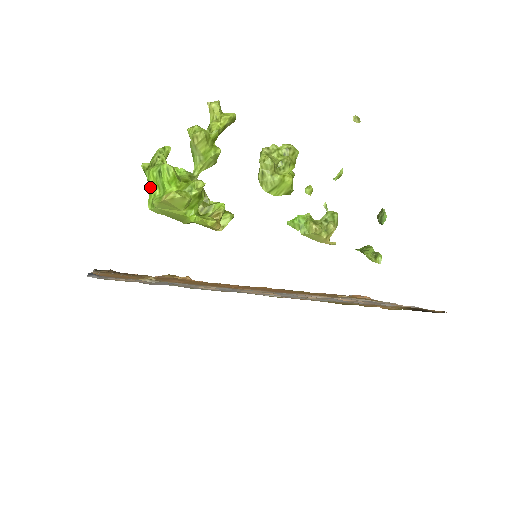
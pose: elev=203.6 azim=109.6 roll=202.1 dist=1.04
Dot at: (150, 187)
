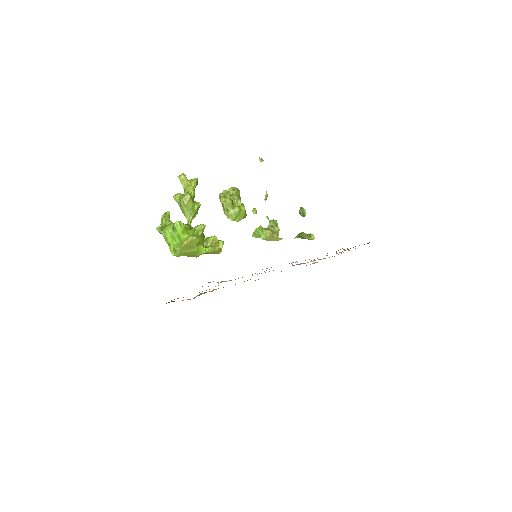
Dot at: (168, 241)
